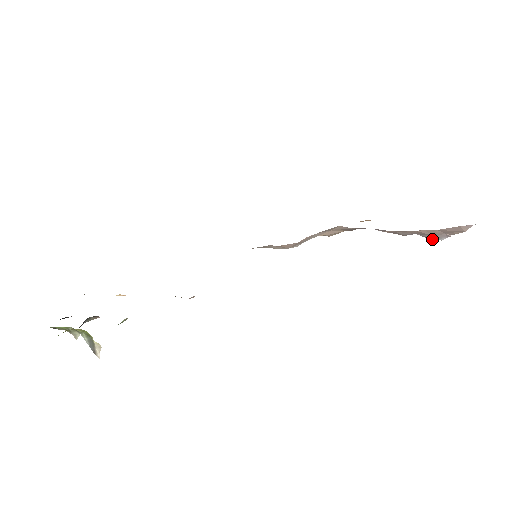
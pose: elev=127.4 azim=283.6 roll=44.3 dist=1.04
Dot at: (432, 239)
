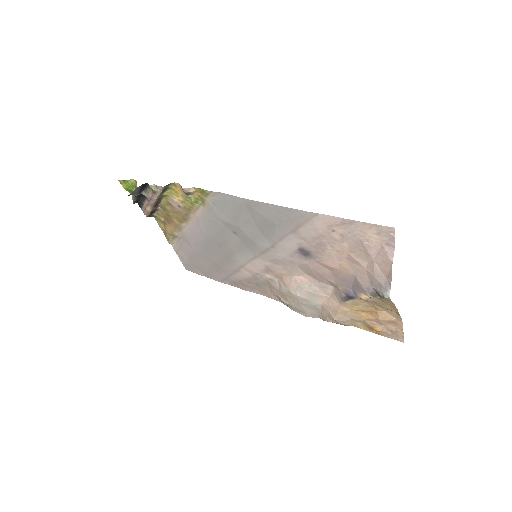
Dot at: (384, 296)
